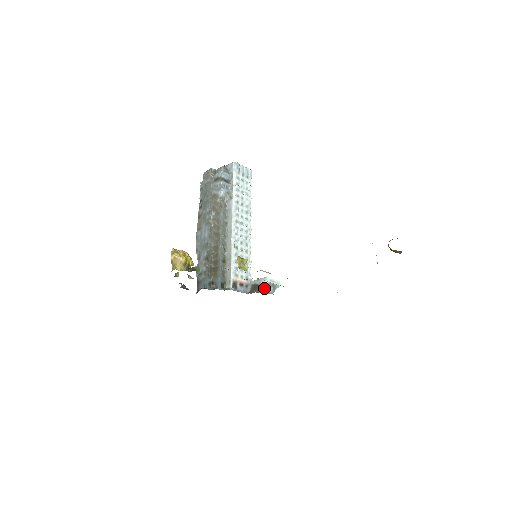
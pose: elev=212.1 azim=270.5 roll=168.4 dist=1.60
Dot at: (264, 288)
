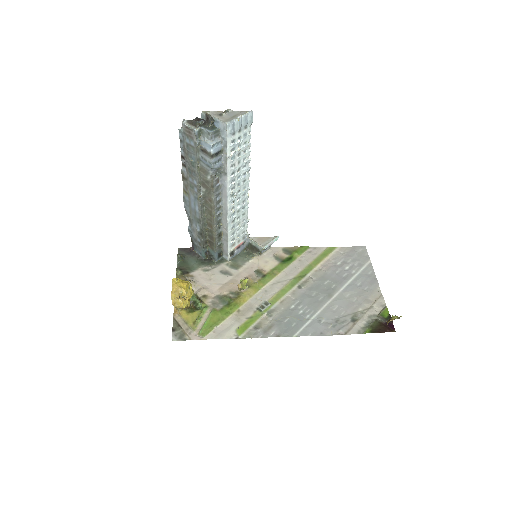
Dot at: (262, 251)
